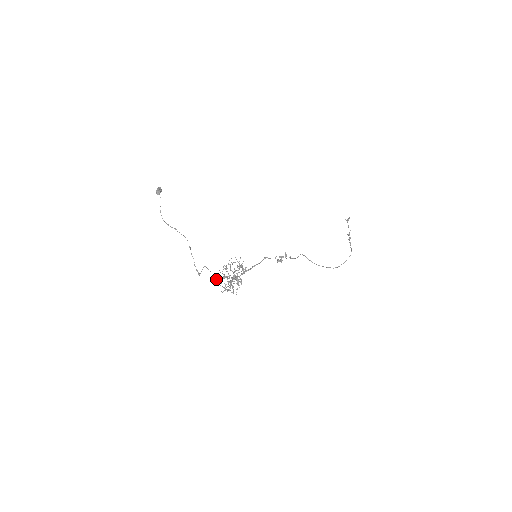
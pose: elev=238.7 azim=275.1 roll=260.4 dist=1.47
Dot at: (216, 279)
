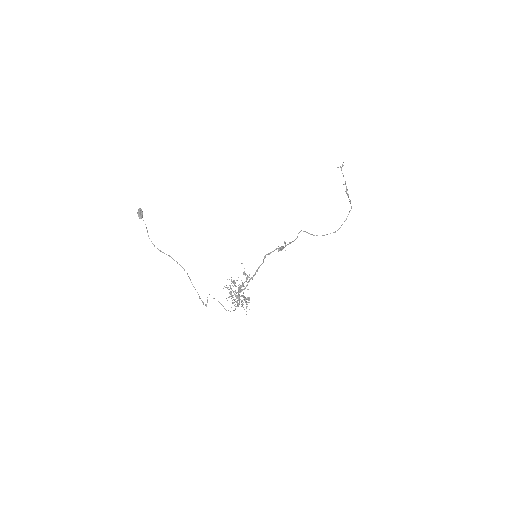
Dot at: (224, 308)
